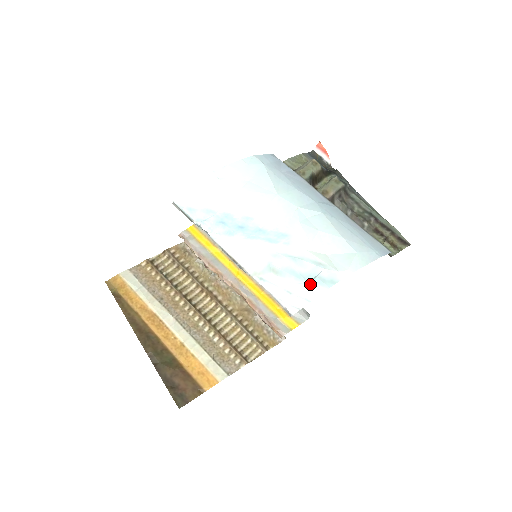
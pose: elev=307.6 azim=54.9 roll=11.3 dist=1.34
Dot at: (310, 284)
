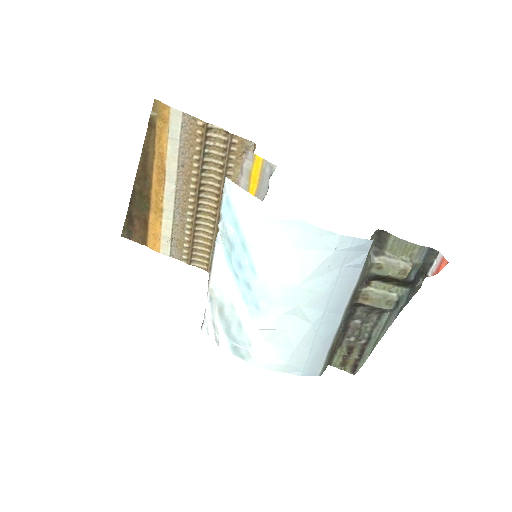
Dot at: (228, 342)
